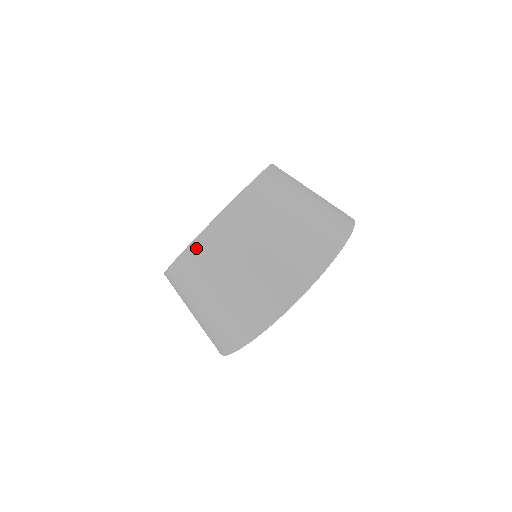
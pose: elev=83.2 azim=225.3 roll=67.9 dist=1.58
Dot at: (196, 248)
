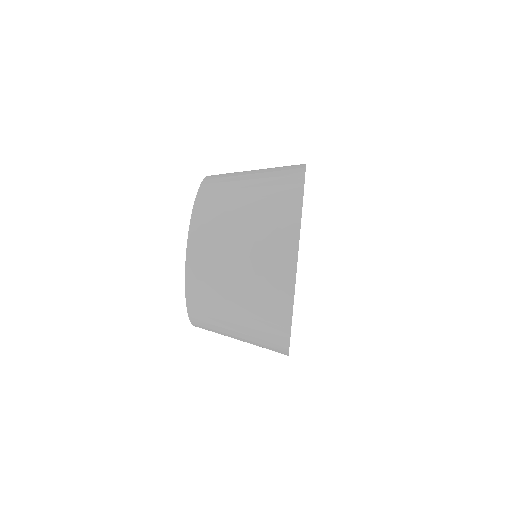
Dot at: (197, 219)
